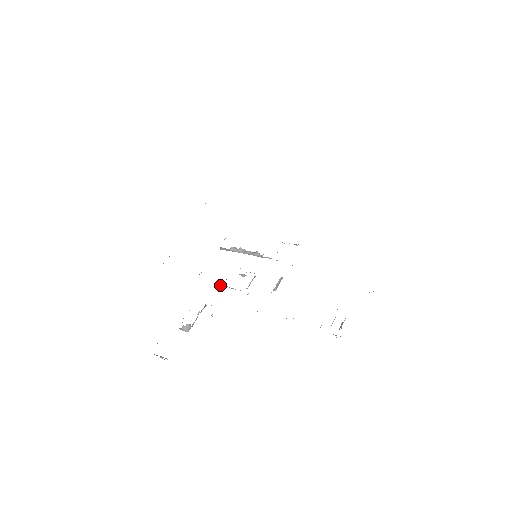
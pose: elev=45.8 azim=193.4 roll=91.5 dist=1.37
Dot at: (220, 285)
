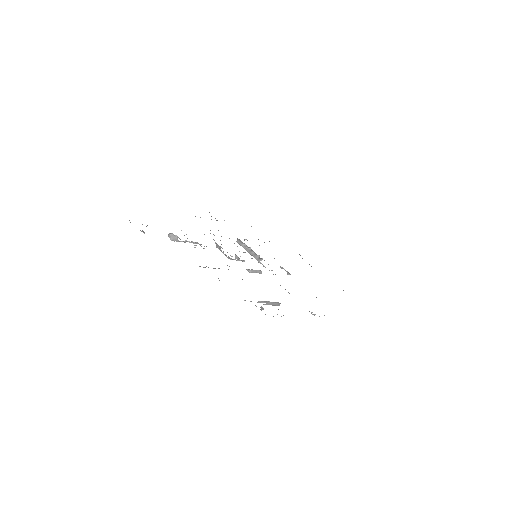
Dot at: (217, 246)
